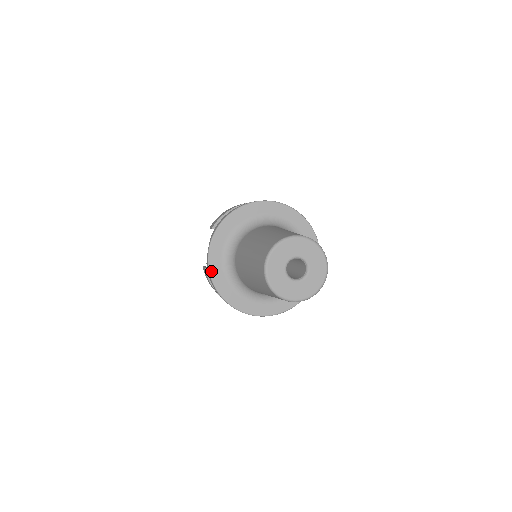
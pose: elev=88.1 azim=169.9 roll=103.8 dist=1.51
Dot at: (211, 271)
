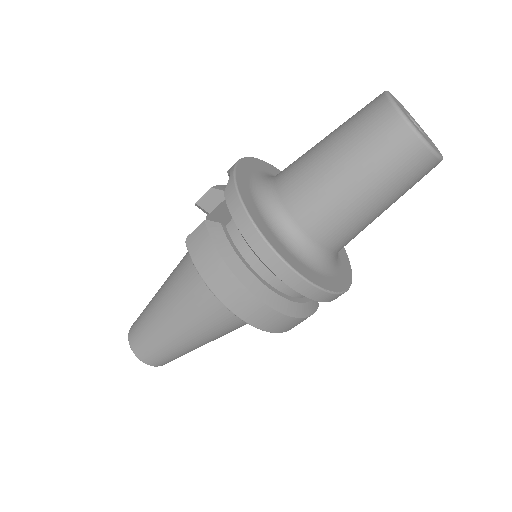
Dot at: (240, 190)
